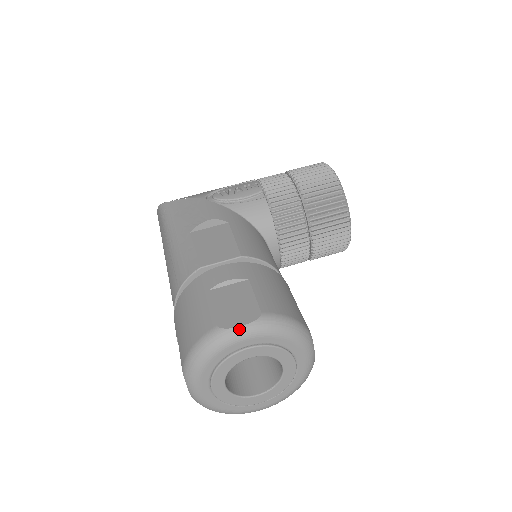
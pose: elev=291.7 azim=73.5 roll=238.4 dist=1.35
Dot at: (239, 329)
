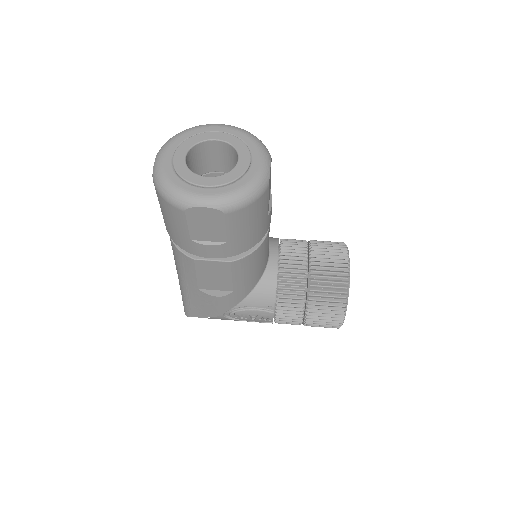
Dot at: (217, 124)
